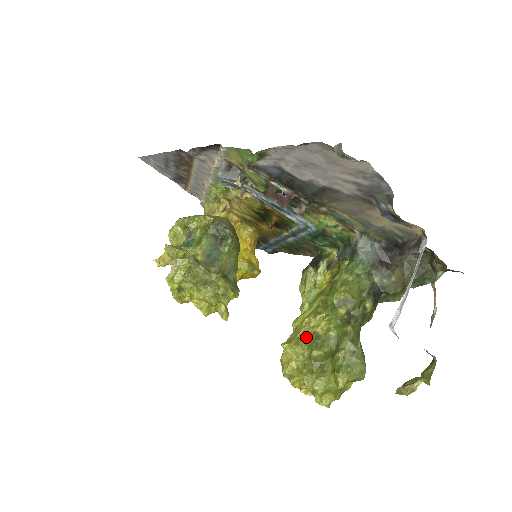
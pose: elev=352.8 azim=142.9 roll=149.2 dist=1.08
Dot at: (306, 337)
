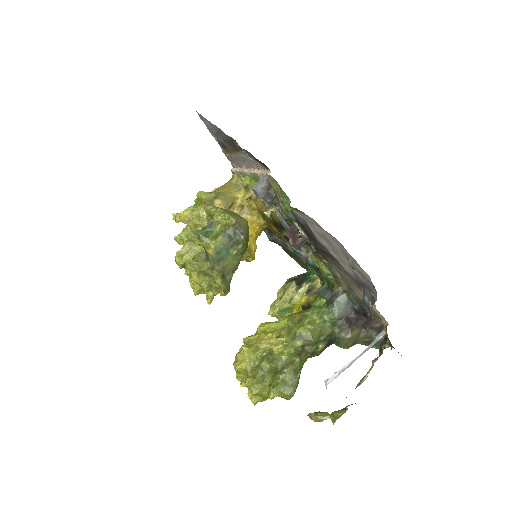
Dot at: (263, 350)
